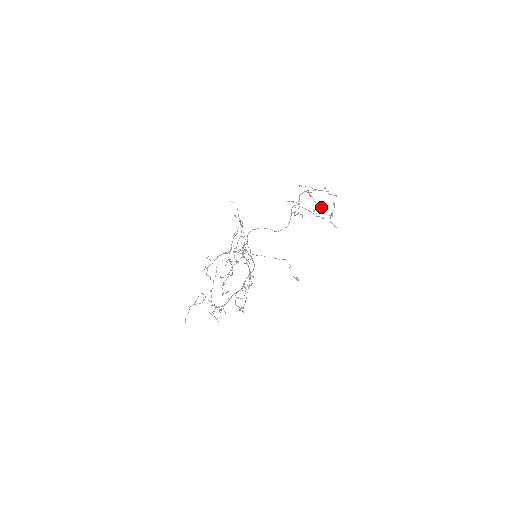
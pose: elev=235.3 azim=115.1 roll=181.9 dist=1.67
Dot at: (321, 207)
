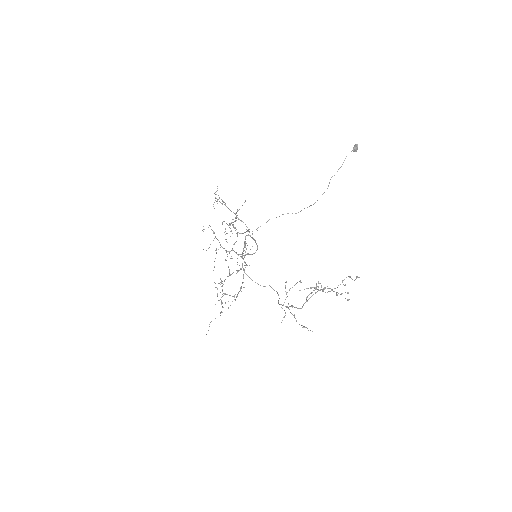
Dot at: occluded
